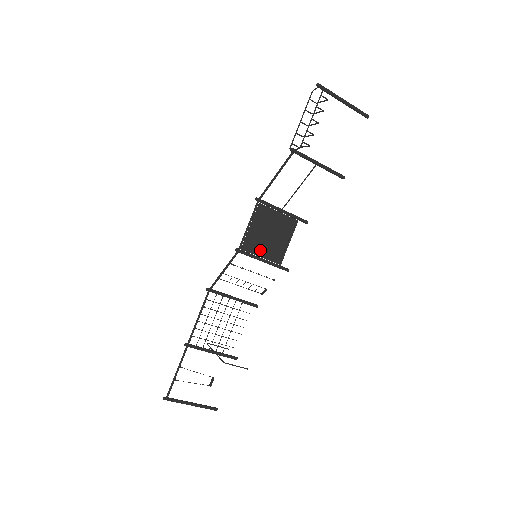
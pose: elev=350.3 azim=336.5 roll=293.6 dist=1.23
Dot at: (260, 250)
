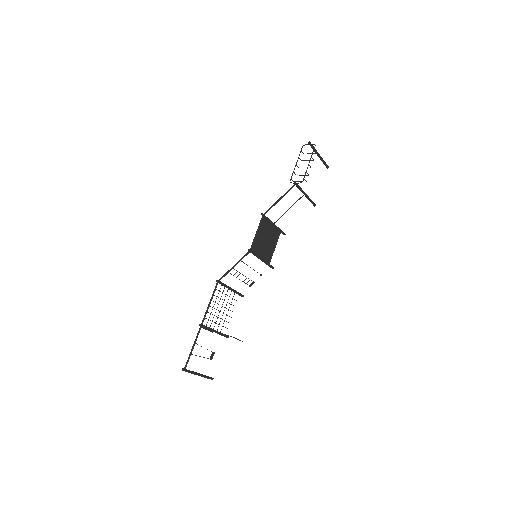
Dot at: (261, 252)
